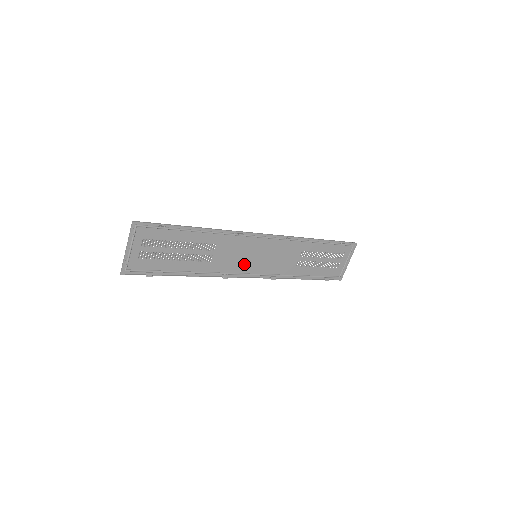
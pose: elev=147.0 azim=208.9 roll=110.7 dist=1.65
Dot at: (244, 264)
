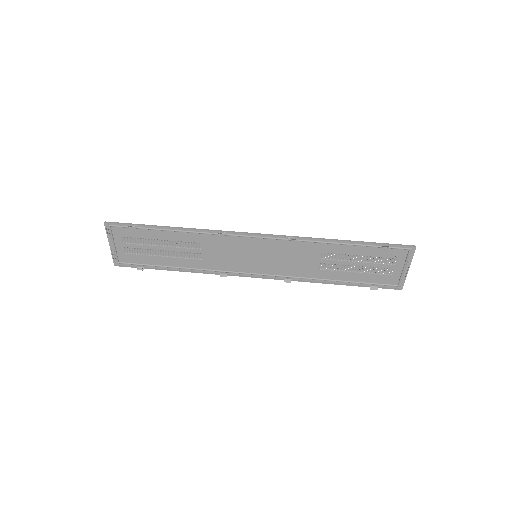
Dot at: (244, 263)
